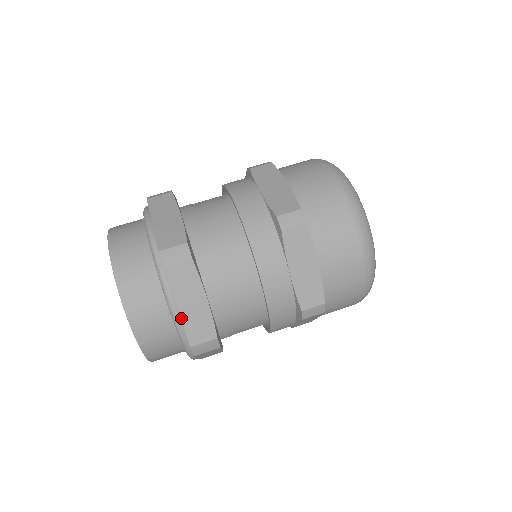
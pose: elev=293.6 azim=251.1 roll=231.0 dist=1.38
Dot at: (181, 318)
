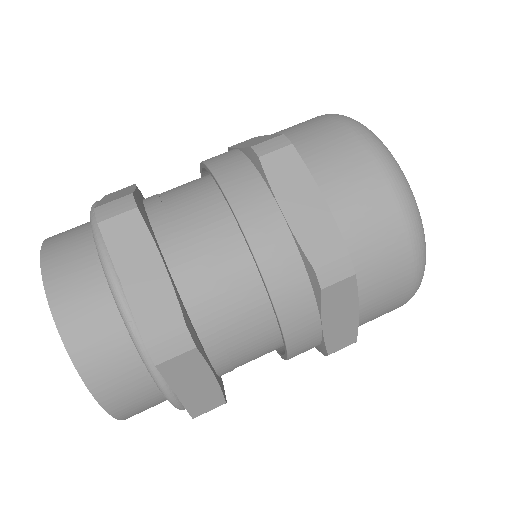
Dot at: (126, 295)
